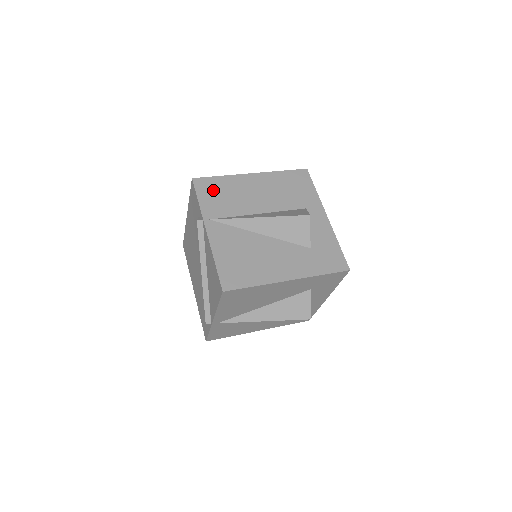
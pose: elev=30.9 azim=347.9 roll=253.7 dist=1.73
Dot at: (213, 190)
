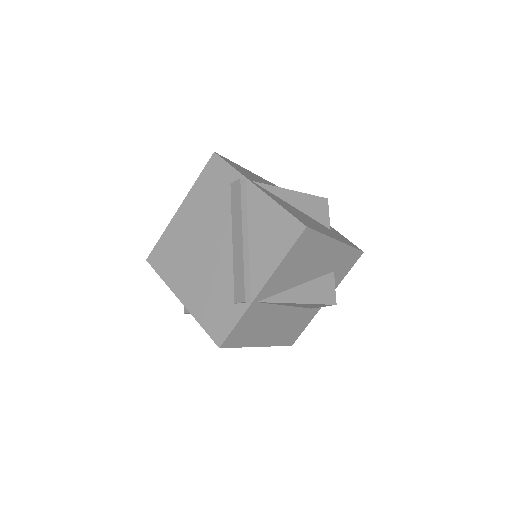
Dot at: (236, 166)
